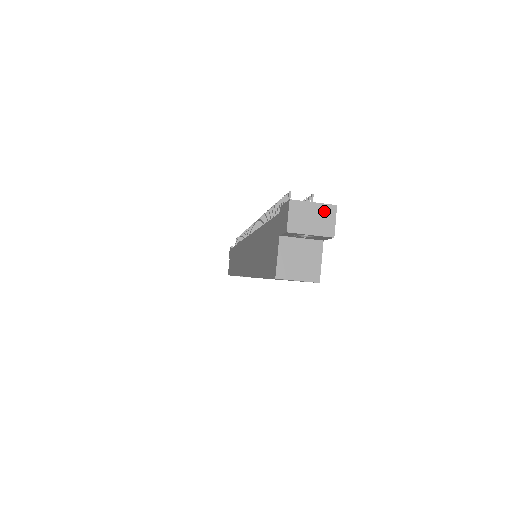
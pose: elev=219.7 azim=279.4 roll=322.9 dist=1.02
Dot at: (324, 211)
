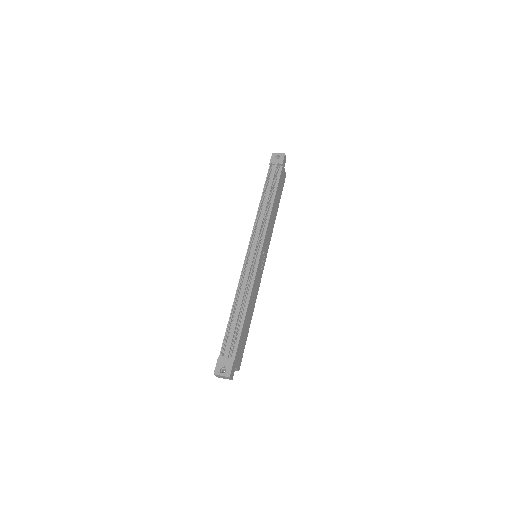
Dot at: (226, 377)
